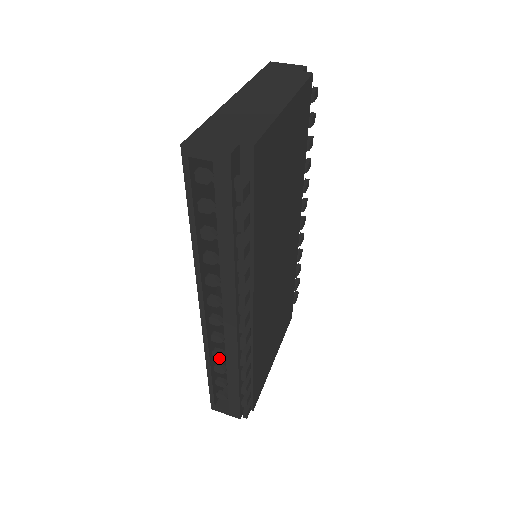
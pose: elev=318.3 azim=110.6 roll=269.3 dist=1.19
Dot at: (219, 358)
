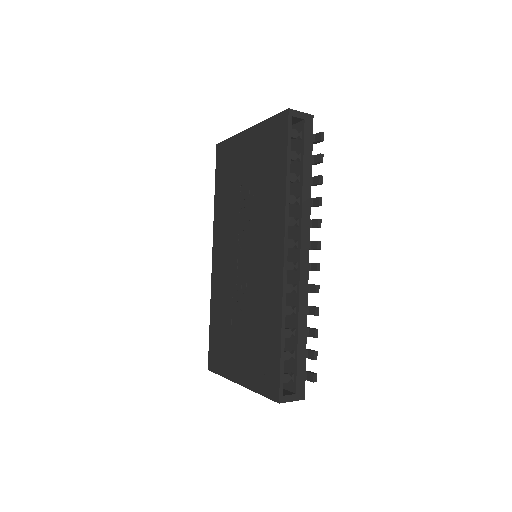
Dot at: (289, 314)
